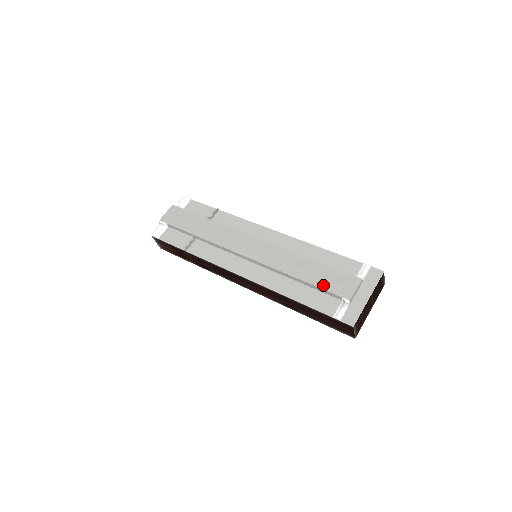
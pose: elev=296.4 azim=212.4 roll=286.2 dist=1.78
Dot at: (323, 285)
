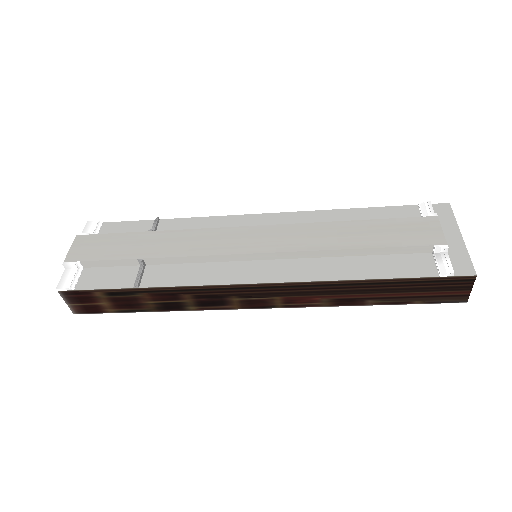
Dot at: (395, 242)
